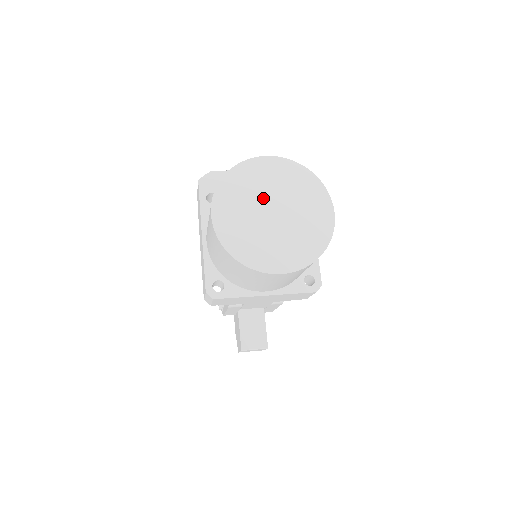
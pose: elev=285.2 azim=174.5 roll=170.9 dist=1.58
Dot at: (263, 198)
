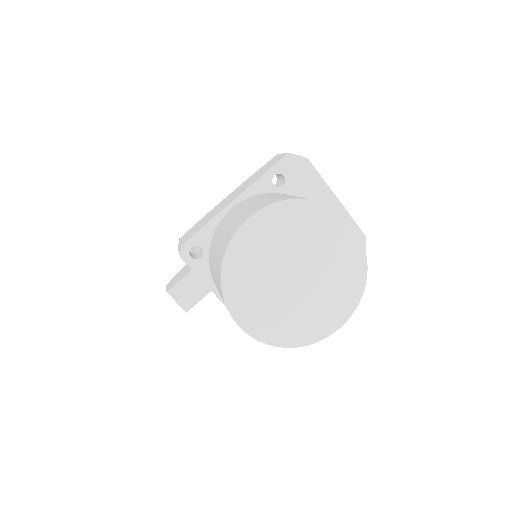
Dot at: (304, 254)
